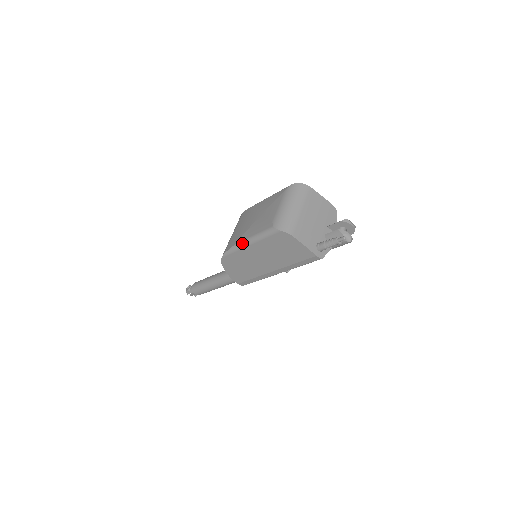
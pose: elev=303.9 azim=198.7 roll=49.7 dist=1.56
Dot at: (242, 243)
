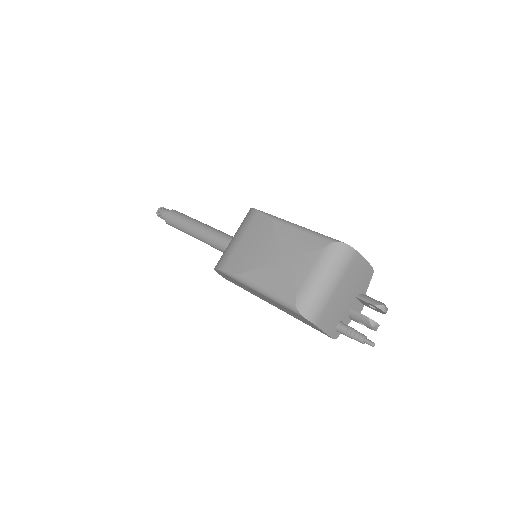
Dot at: (249, 283)
